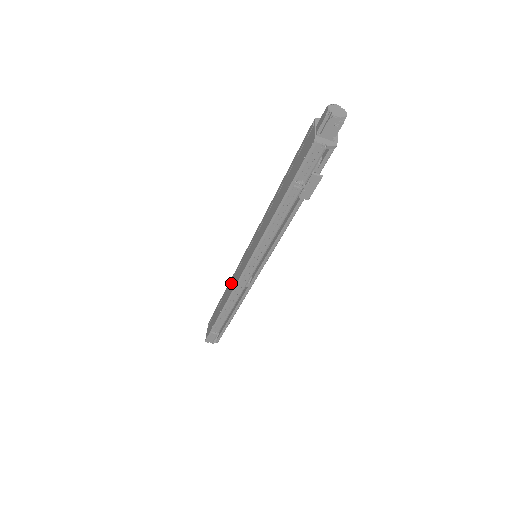
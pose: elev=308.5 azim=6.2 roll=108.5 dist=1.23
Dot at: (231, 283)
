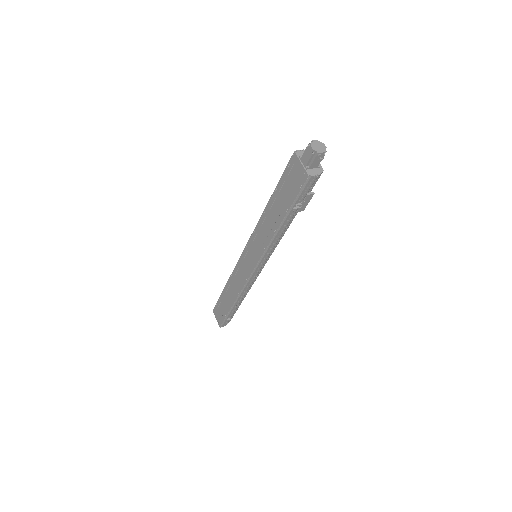
Dot at: (234, 280)
